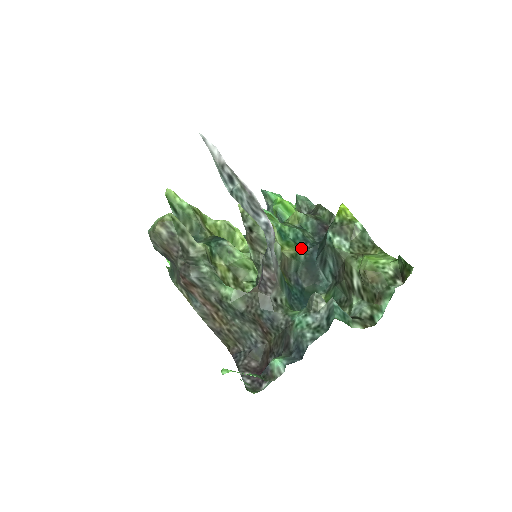
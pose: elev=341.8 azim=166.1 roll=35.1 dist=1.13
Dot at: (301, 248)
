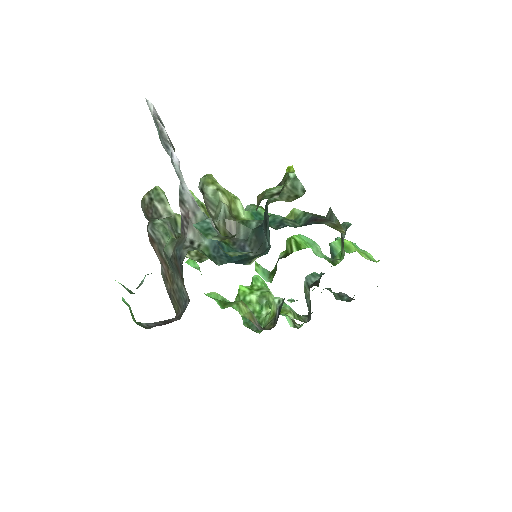
Dot at: (261, 220)
